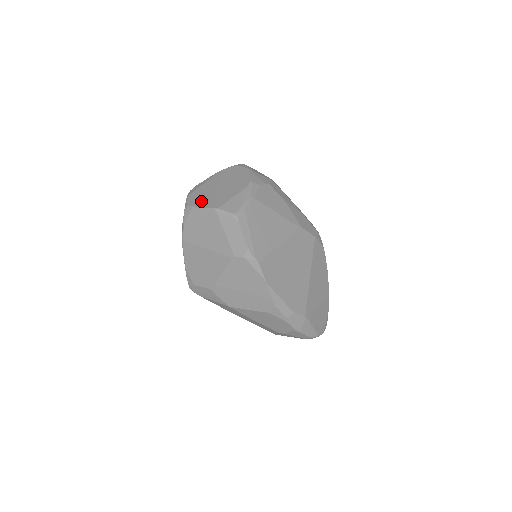
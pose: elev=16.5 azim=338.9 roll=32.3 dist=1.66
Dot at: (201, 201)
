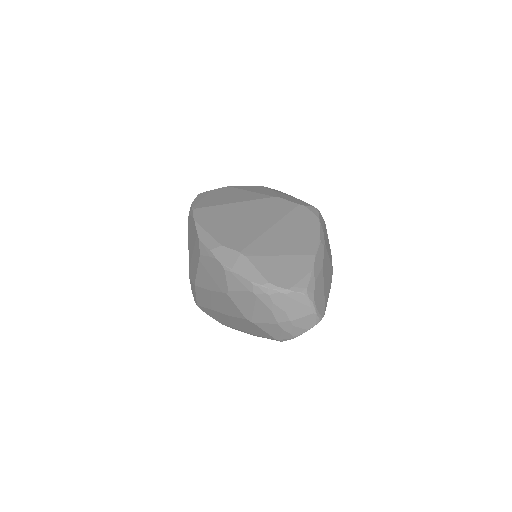
Dot at: occluded
